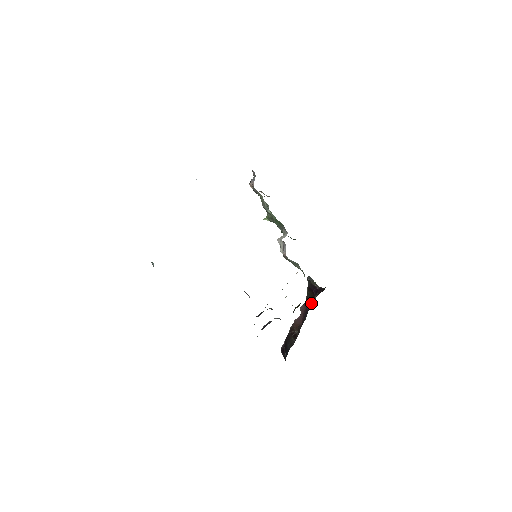
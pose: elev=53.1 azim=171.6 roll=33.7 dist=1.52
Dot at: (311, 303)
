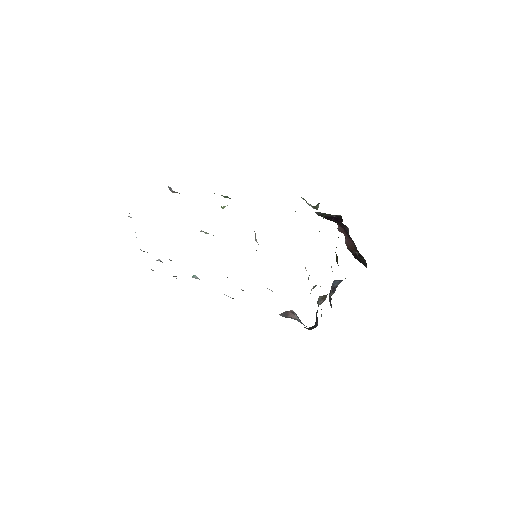
Dot at: (343, 226)
